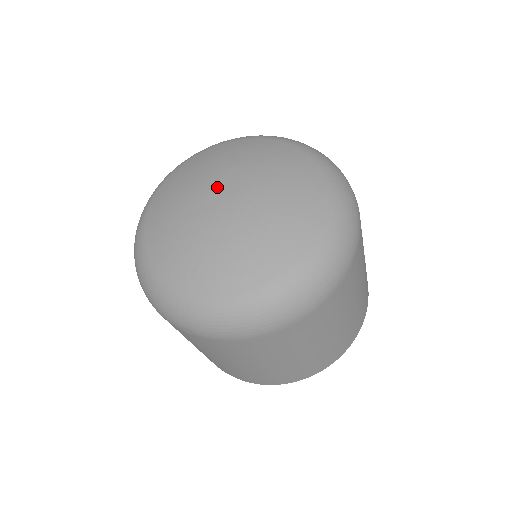
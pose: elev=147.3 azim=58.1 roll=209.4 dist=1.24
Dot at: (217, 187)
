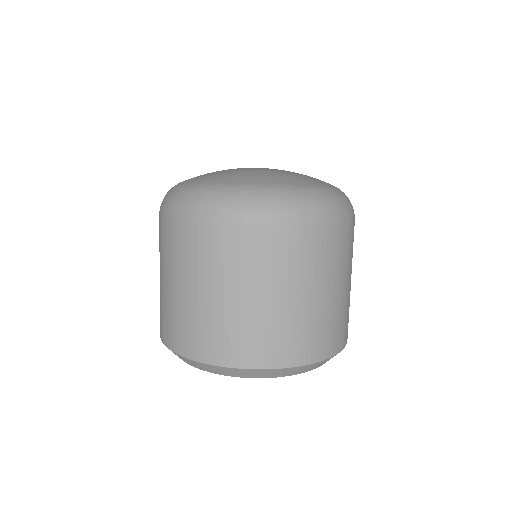
Dot at: occluded
